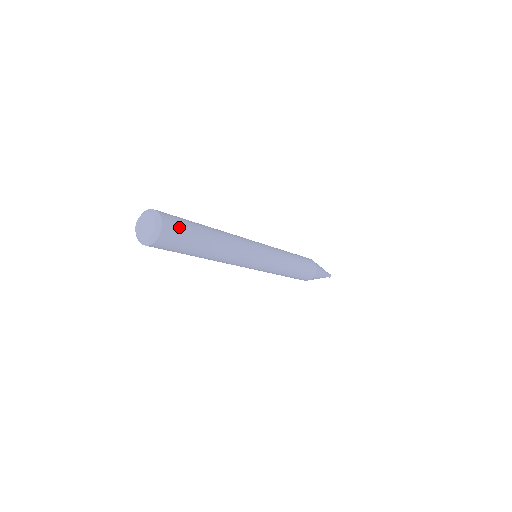
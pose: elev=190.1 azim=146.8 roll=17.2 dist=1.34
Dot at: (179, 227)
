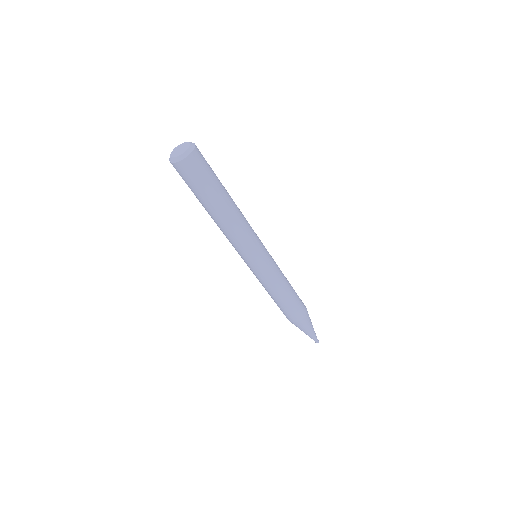
Dot at: (202, 169)
